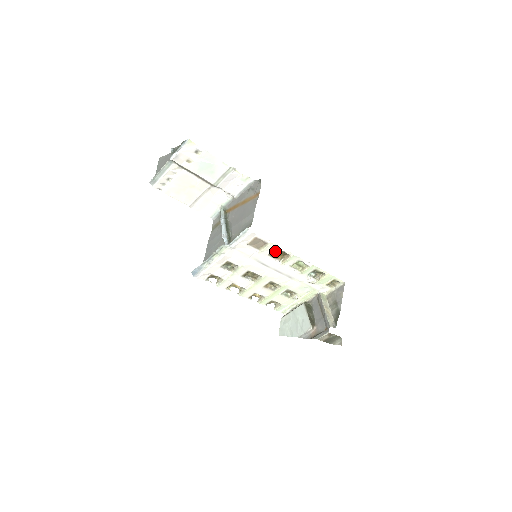
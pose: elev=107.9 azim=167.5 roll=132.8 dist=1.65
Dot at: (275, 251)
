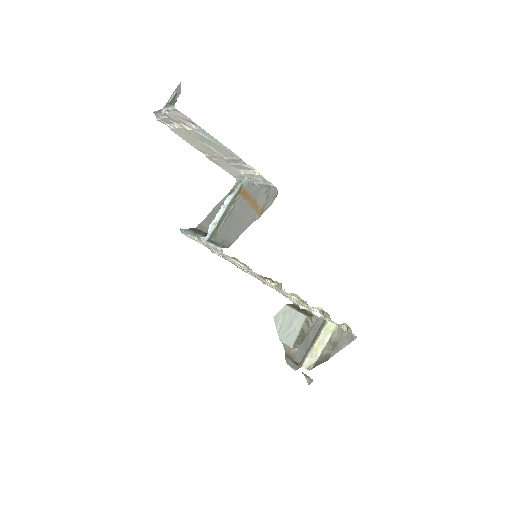
Dot at: occluded
